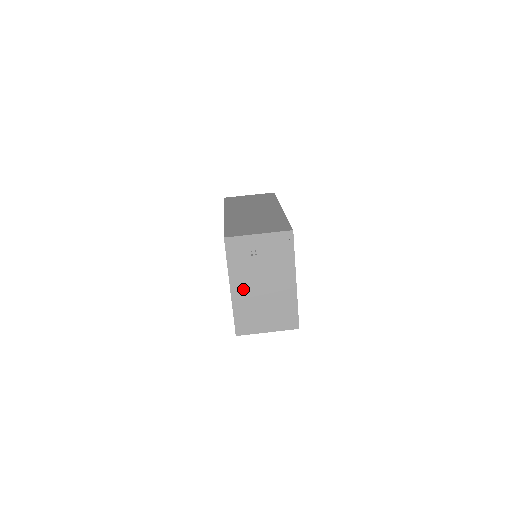
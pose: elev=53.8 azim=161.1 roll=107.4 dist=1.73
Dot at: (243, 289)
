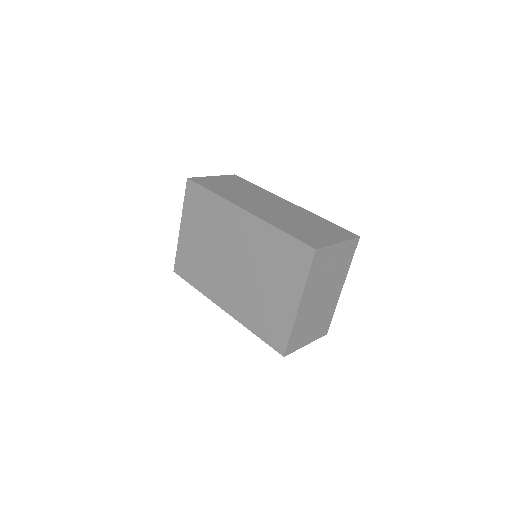
Dot at: (307, 304)
